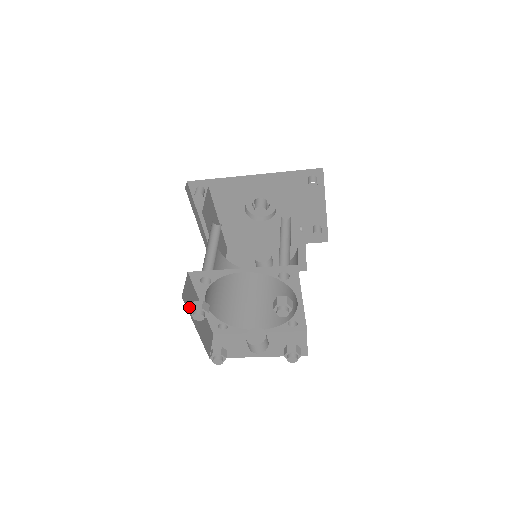
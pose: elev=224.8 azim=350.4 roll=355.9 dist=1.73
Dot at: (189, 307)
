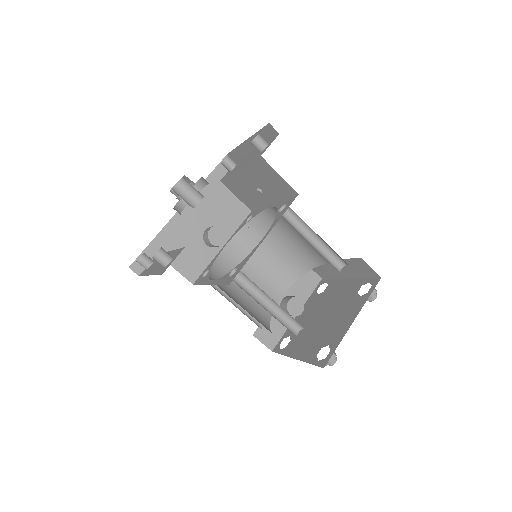
Dot at: occluded
